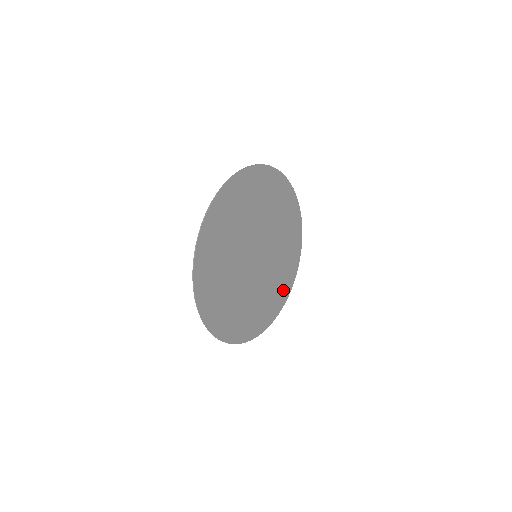
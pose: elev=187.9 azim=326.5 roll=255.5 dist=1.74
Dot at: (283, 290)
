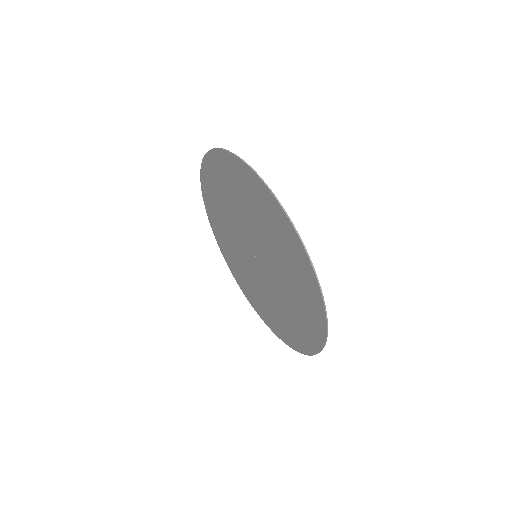
Dot at: (299, 337)
